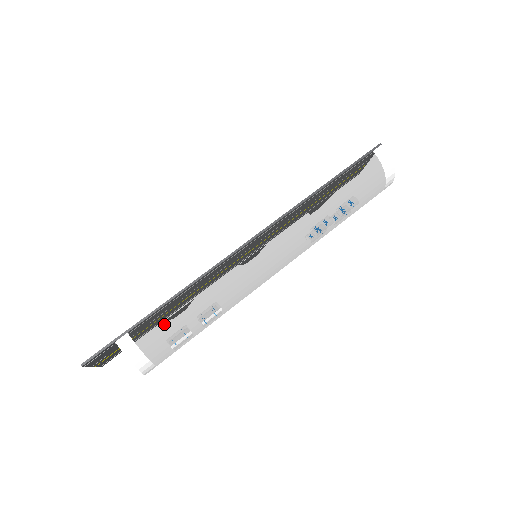
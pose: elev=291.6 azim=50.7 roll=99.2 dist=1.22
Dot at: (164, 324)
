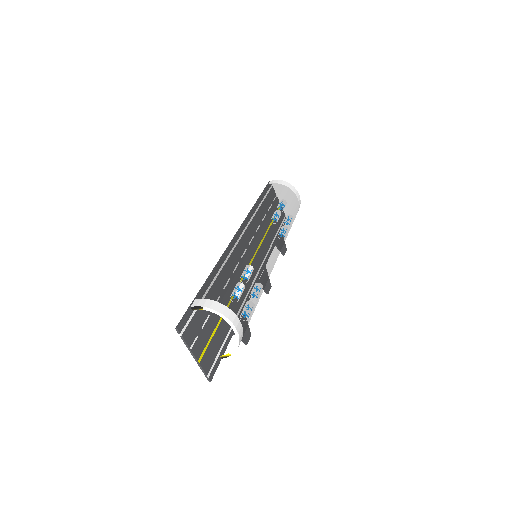
Dot at: (216, 283)
